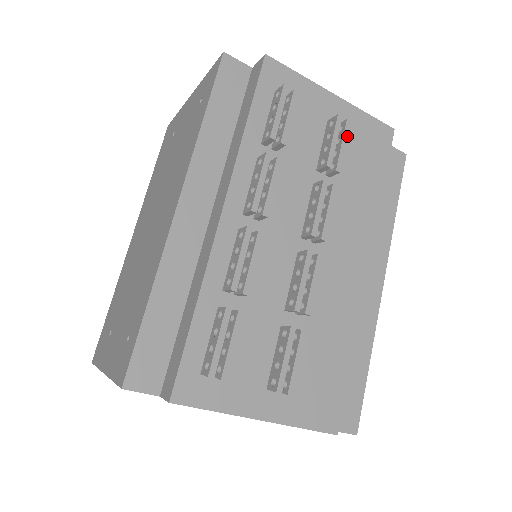
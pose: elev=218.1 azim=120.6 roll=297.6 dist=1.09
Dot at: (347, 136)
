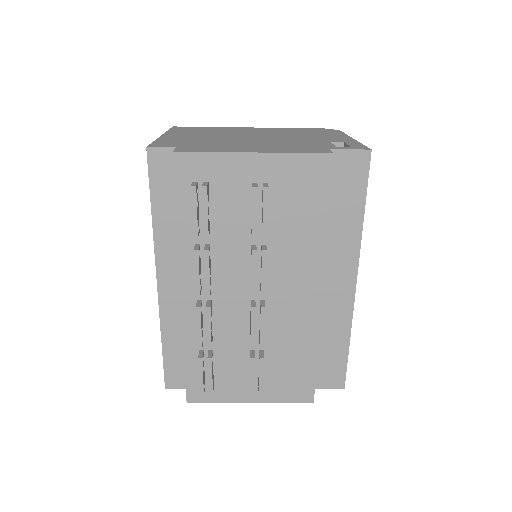
Dot at: (267, 203)
